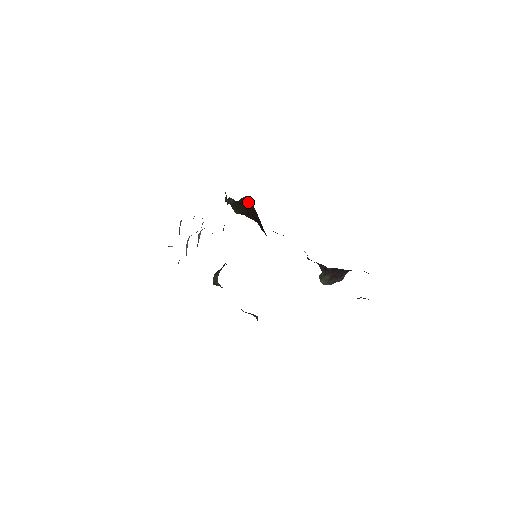
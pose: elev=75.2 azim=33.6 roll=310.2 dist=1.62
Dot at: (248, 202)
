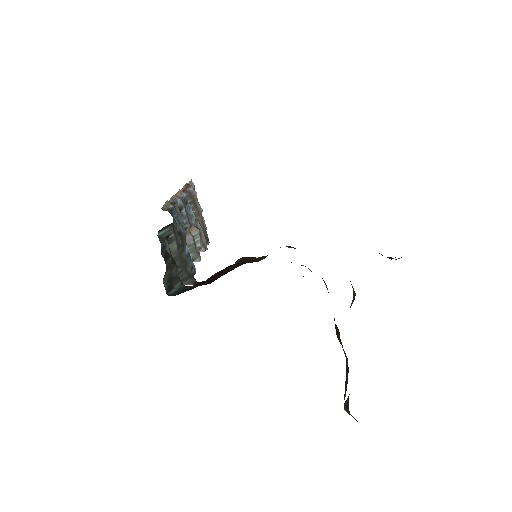
Dot at: occluded
